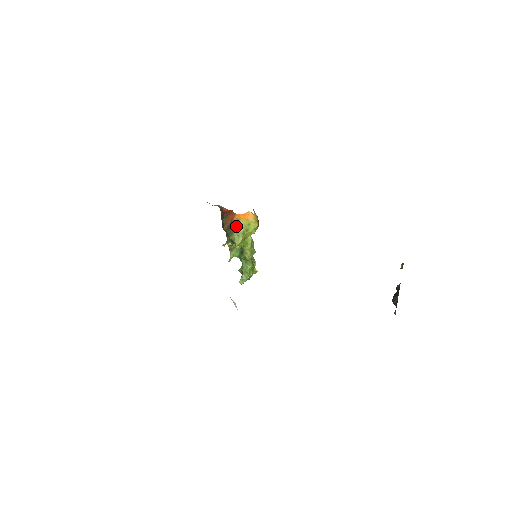
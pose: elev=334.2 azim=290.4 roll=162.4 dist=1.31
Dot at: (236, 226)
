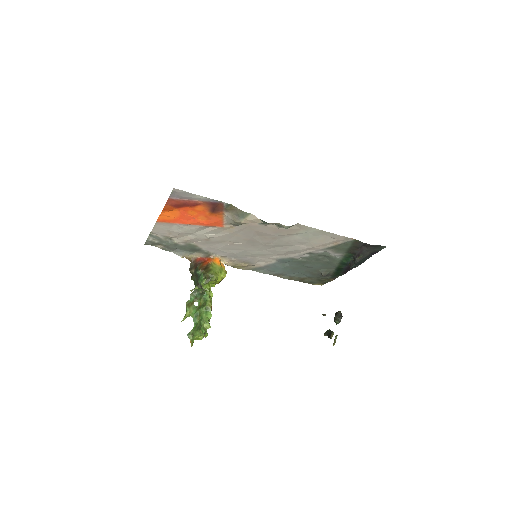
Dot at: (213, 267)
